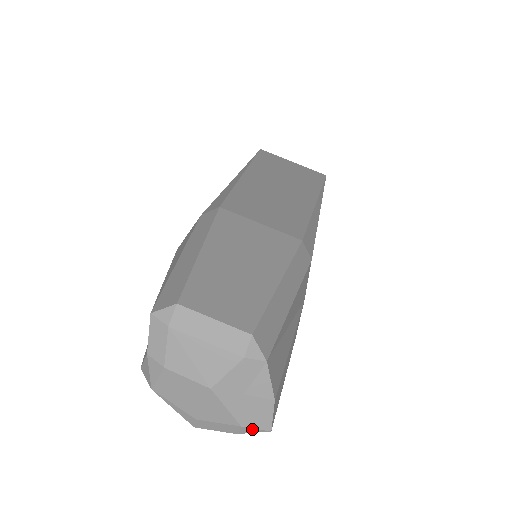
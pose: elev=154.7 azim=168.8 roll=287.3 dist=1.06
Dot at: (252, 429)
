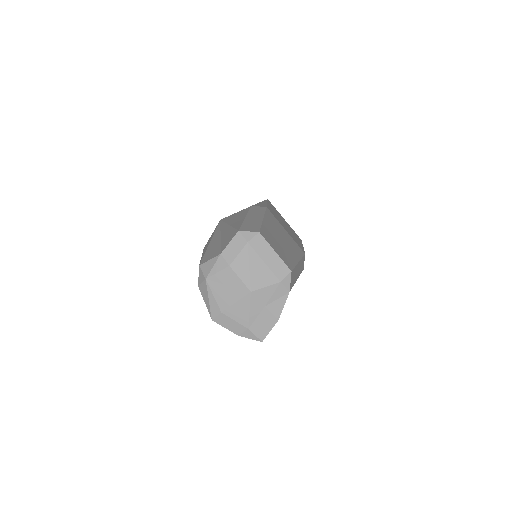
Dot at: (252, 334)
